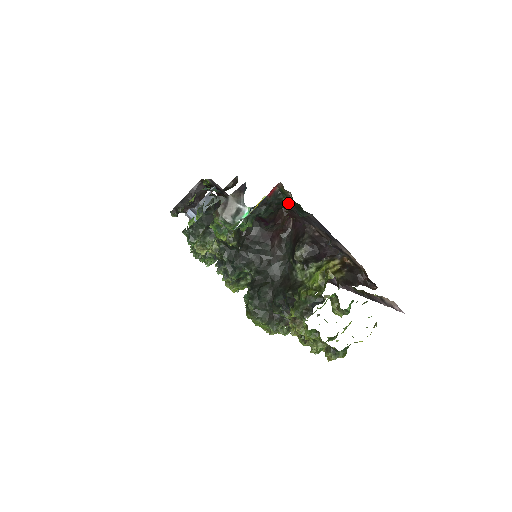
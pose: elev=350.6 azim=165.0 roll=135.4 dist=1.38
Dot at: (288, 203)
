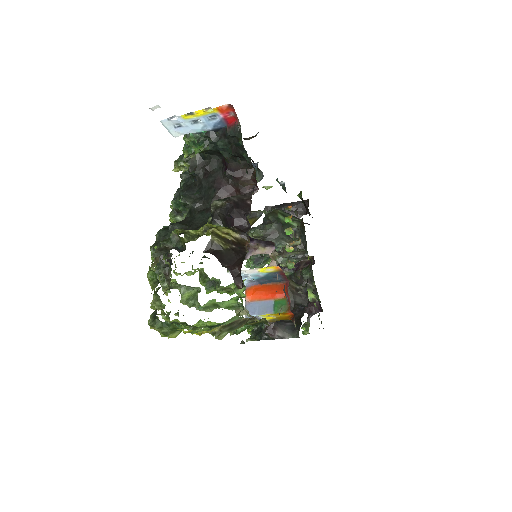
Dot at: (246, 151)
